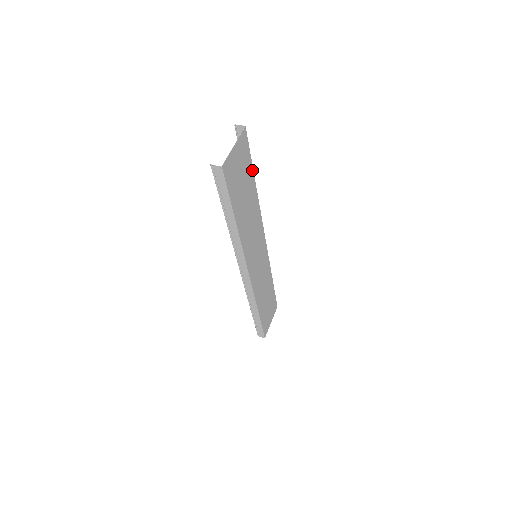
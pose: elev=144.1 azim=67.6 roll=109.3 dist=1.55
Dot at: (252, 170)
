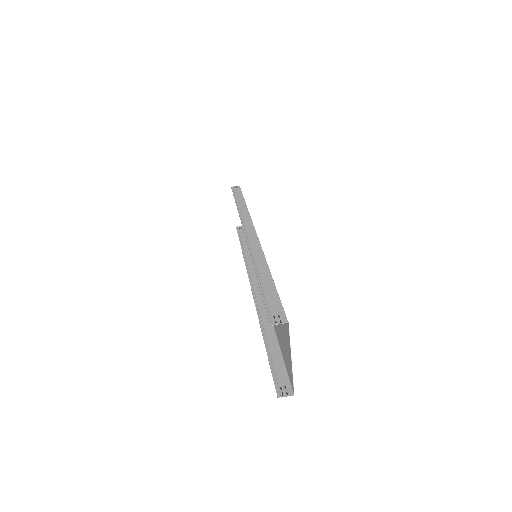
Dot at: (274, 286)
